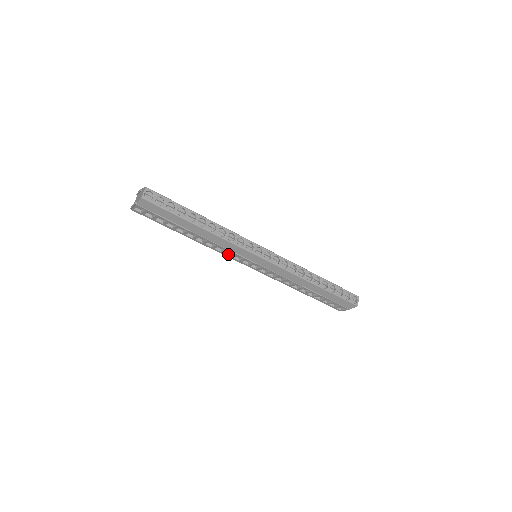
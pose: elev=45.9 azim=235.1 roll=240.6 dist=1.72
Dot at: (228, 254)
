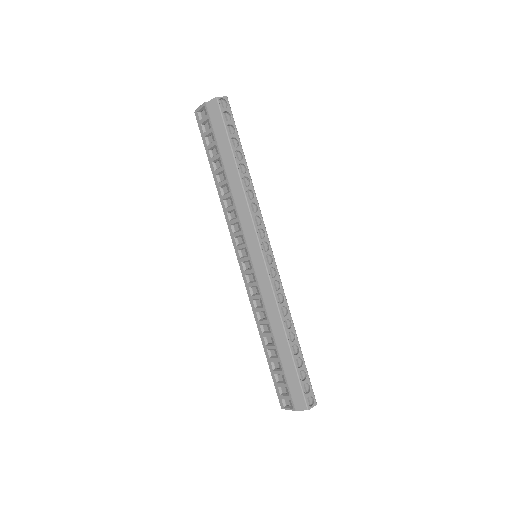
Dot at: (233, 230)
